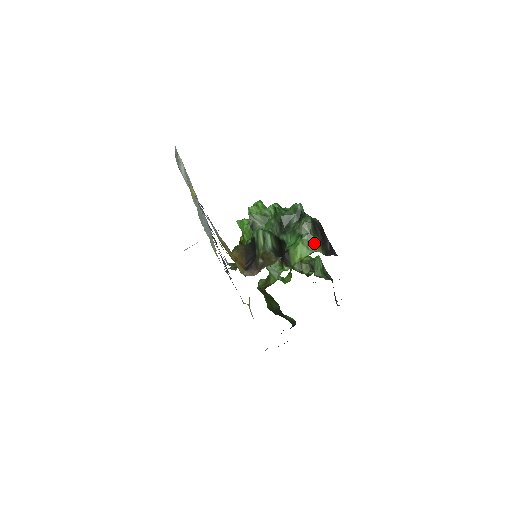
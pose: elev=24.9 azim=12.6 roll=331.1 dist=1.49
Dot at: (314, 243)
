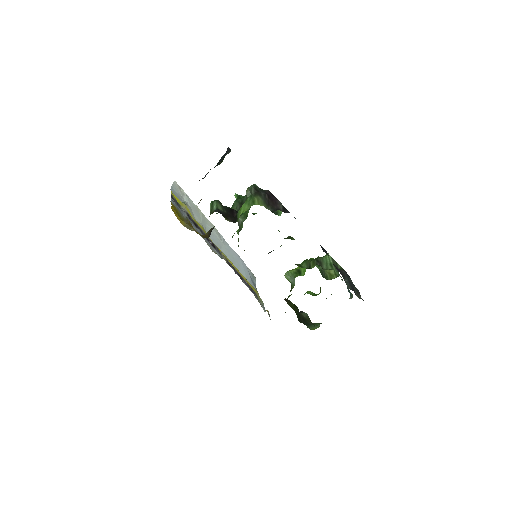
Dot at: (254, 200)
